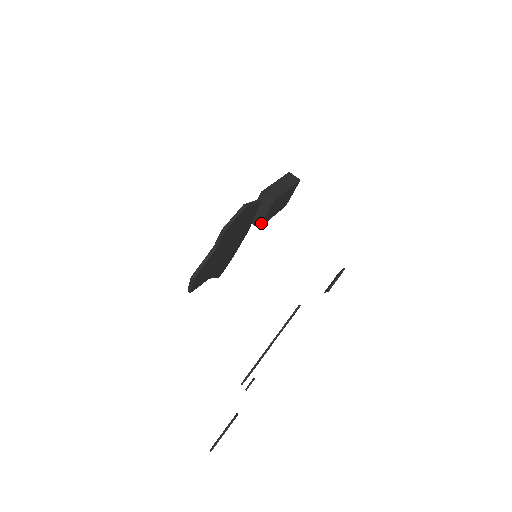
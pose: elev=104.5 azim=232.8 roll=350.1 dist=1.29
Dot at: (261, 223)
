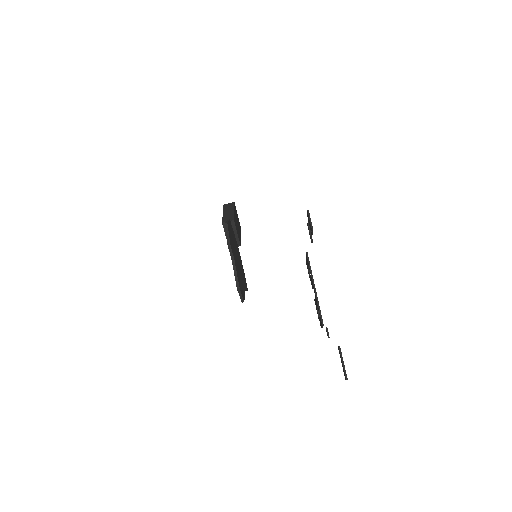
Dot at: (239, 241)
